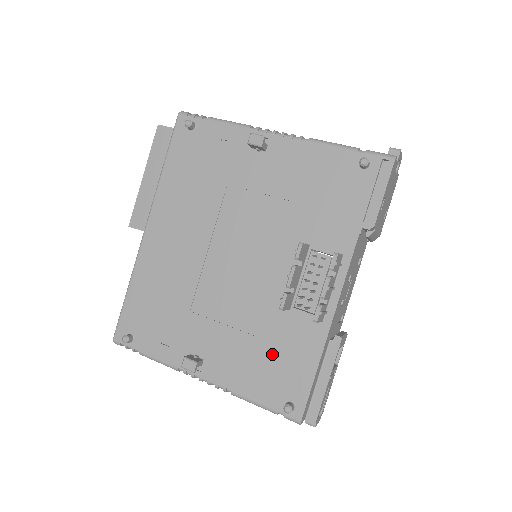
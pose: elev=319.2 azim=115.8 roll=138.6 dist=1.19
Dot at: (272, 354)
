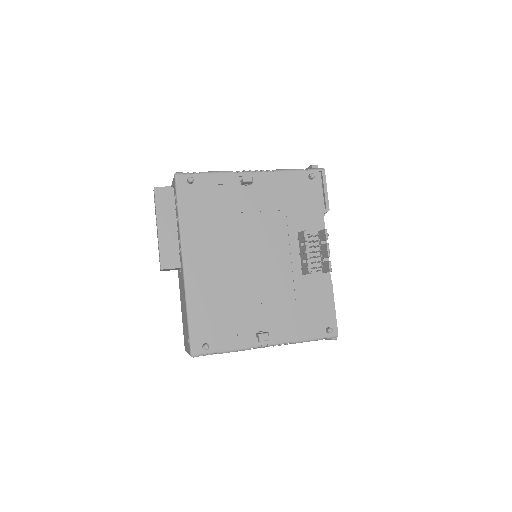
Dot at: (306, 306)
